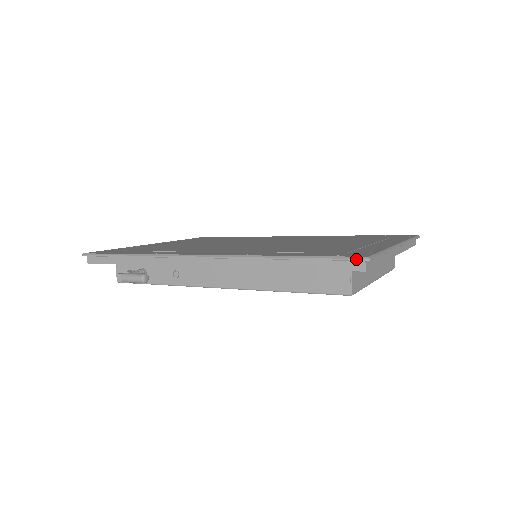
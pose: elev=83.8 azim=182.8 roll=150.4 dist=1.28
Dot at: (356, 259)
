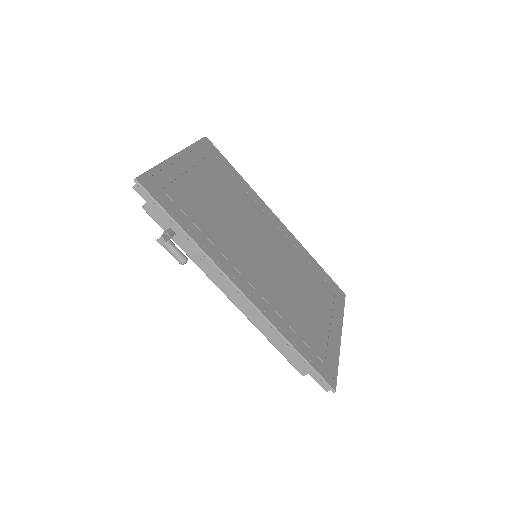
Dot at: (330, 388)
